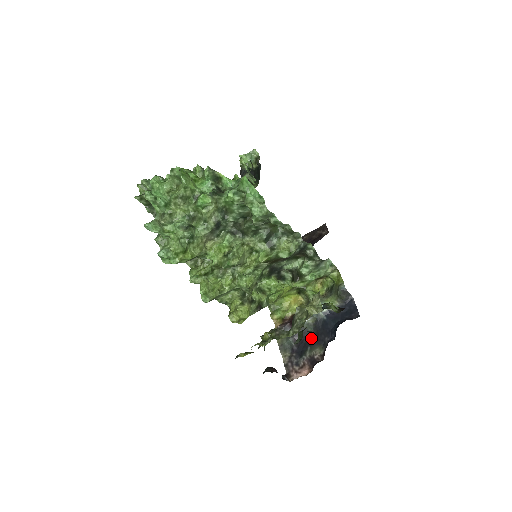
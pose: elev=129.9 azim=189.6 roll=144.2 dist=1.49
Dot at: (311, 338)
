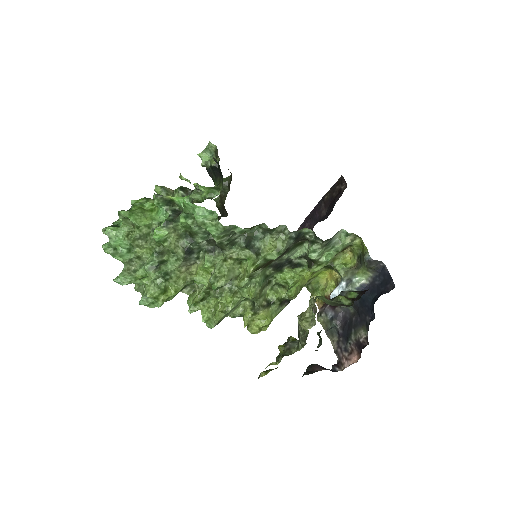
Dot at: (353, 319)
